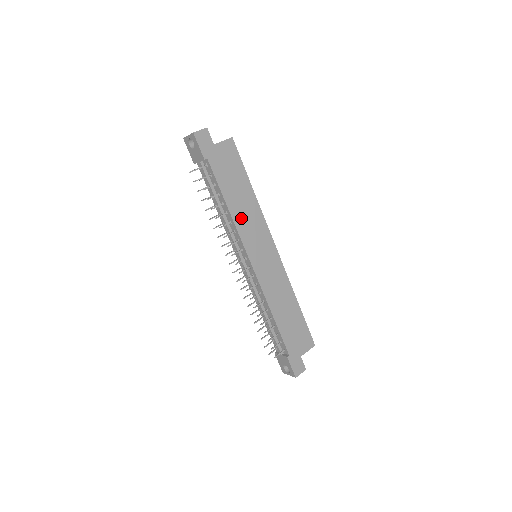
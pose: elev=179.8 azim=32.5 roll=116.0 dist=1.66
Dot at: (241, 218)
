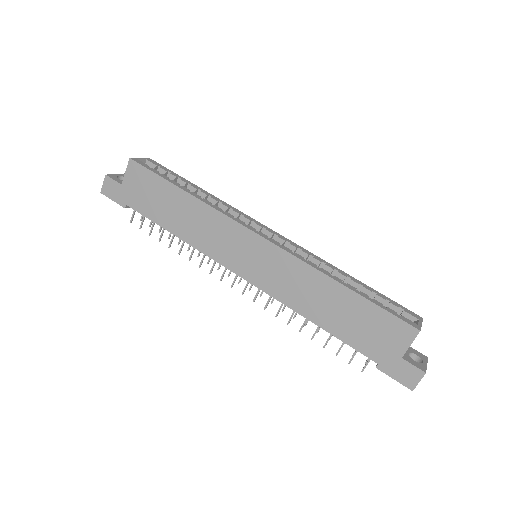
Dot at: (196, 235)
